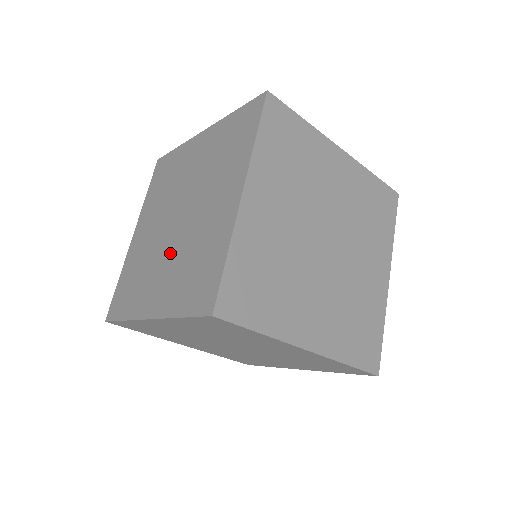
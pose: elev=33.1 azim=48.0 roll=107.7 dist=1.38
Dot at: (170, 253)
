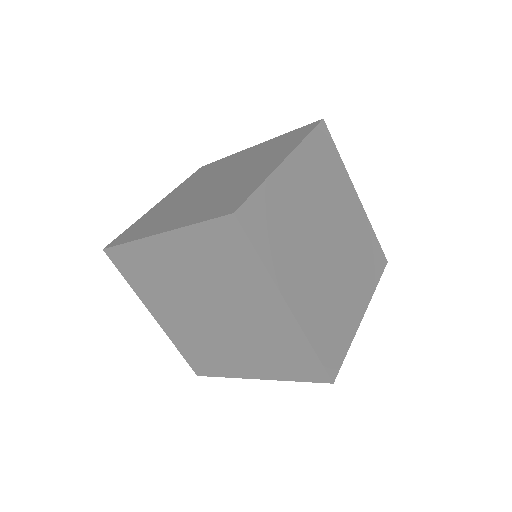
Dot at: (198, 199)
